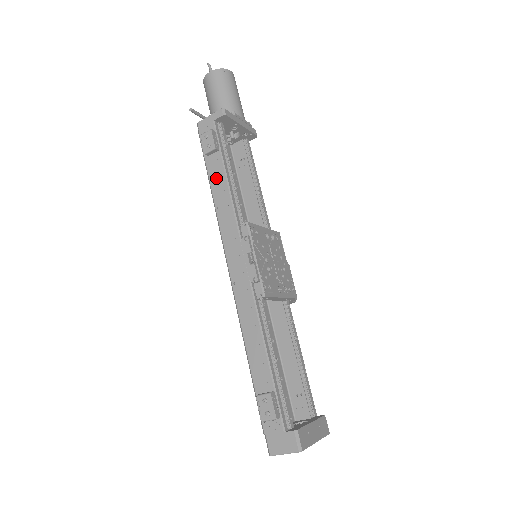
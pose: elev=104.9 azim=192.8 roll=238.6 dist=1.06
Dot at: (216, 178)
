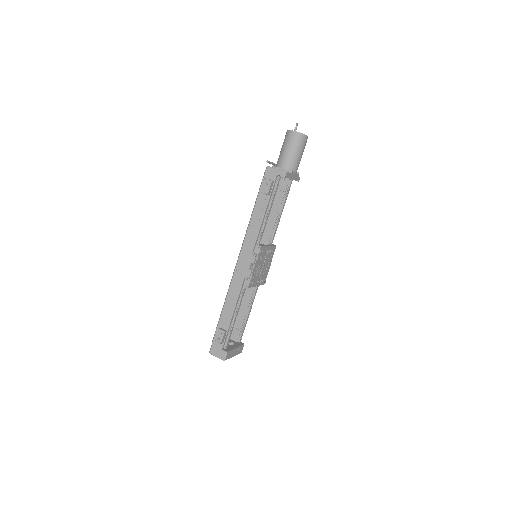
Dot at: (259, 209)
